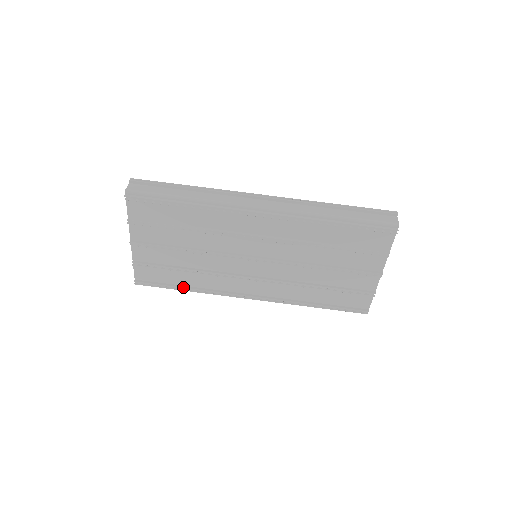
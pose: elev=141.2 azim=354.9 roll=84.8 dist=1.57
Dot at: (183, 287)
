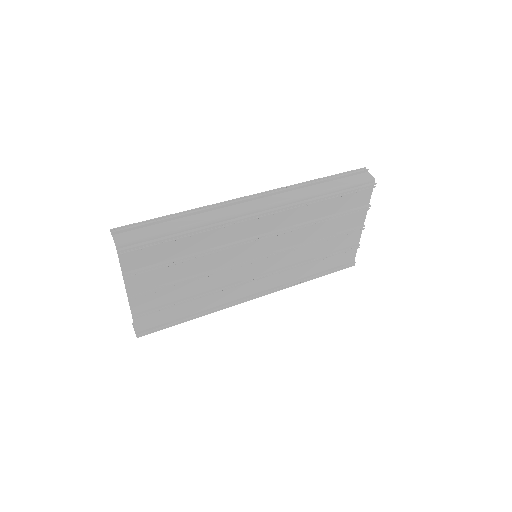
Dot at: (189, 317)
